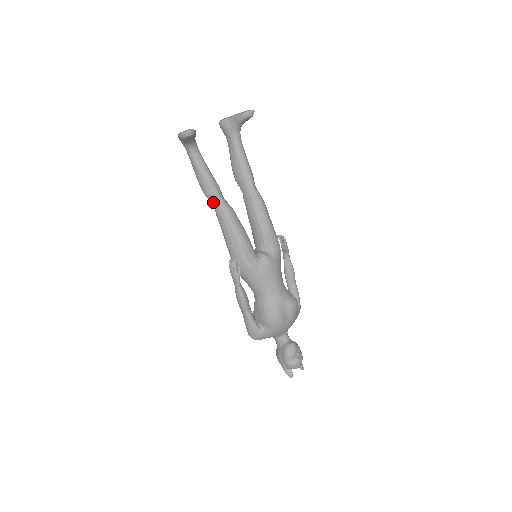
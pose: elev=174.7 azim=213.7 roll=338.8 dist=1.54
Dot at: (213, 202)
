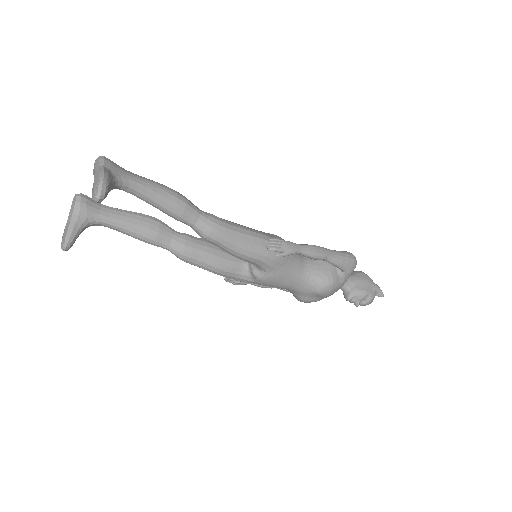
Dot at: occluded
